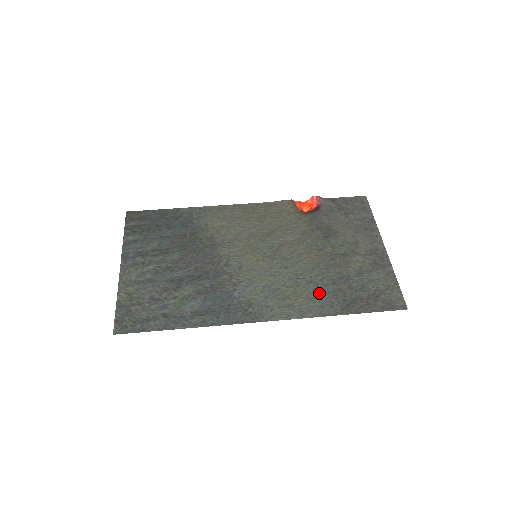
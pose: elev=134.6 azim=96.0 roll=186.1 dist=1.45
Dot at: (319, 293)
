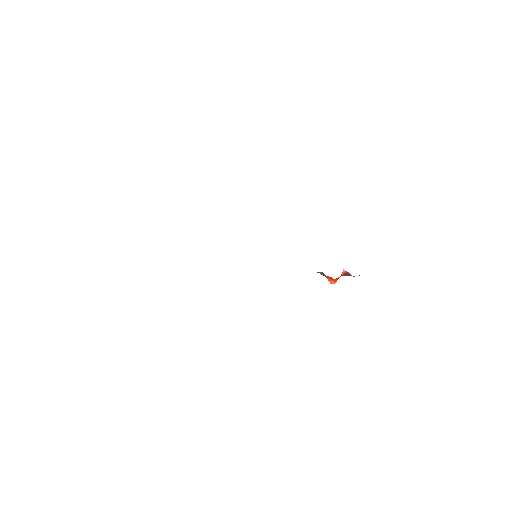
Dot at: occluded
